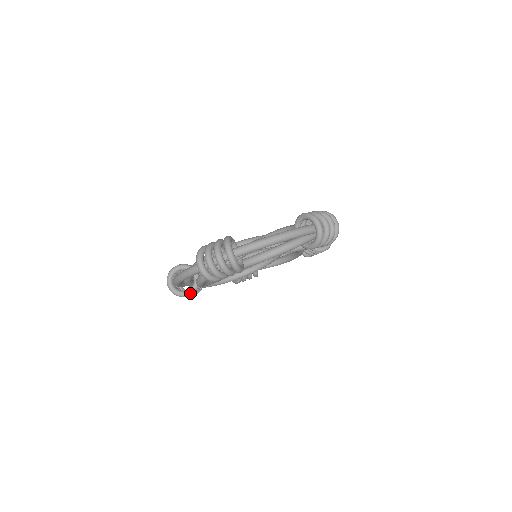
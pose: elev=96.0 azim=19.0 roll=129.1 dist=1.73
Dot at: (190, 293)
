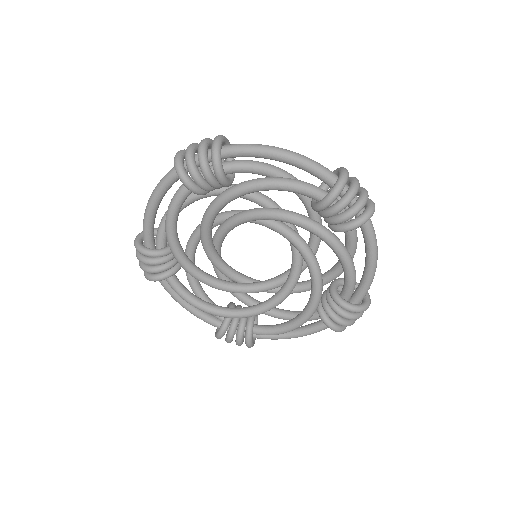
Dot at: (153, 251)
